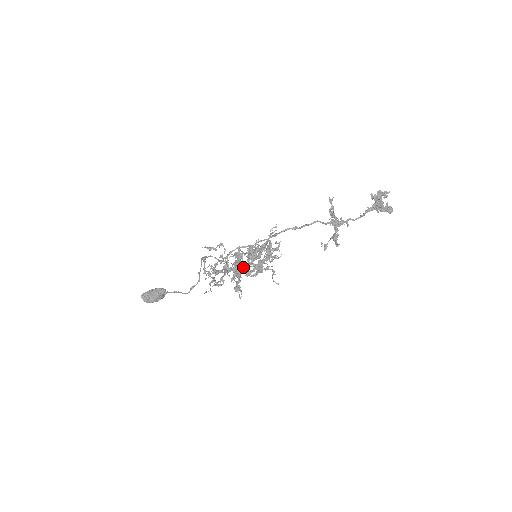
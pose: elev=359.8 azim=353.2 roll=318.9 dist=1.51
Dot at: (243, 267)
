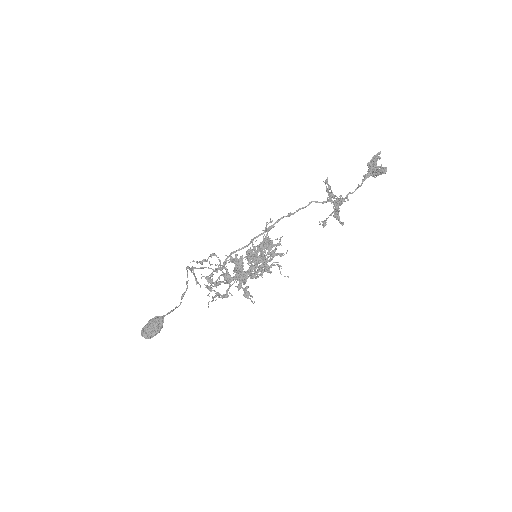
Dot at: (247, 273)
